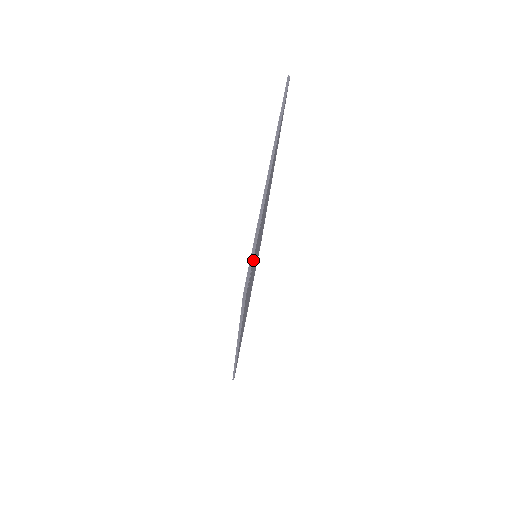
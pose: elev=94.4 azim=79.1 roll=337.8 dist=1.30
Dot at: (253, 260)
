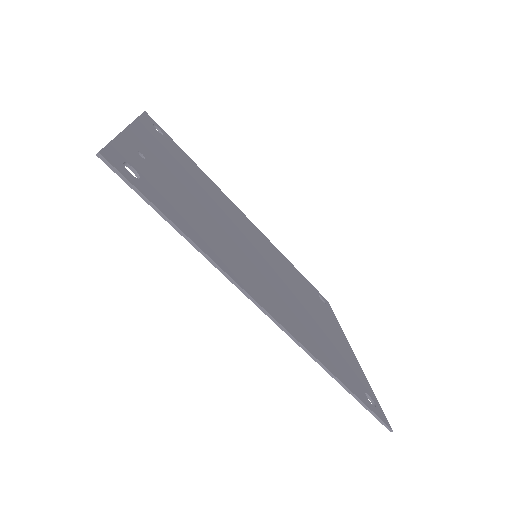
Dot at: (126, 159)
